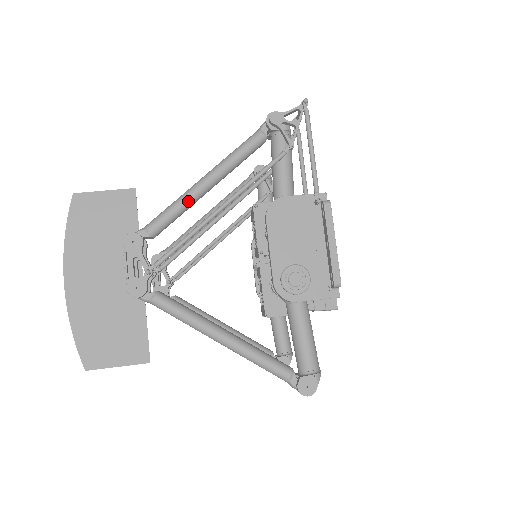
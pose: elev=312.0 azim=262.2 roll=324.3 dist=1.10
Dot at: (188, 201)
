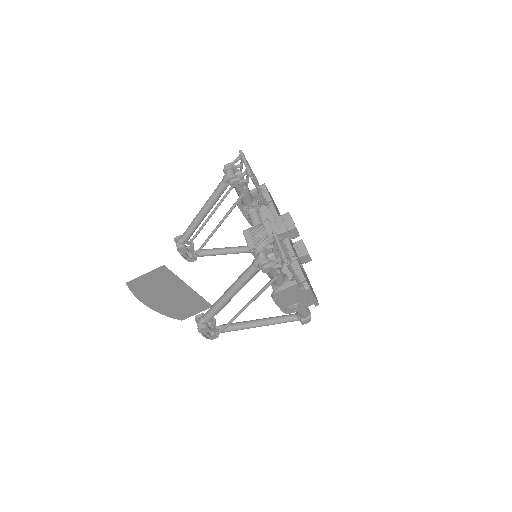
Dot at: occluded
